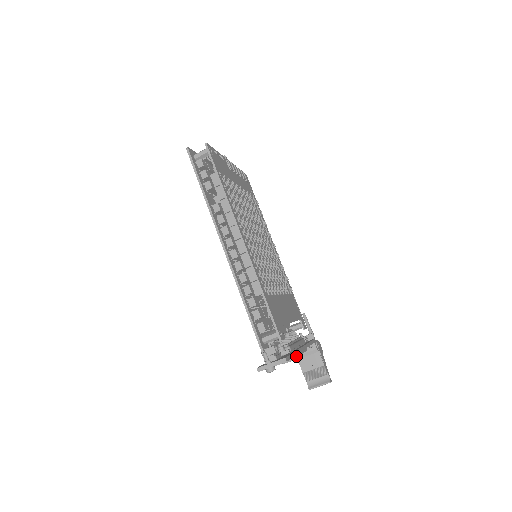
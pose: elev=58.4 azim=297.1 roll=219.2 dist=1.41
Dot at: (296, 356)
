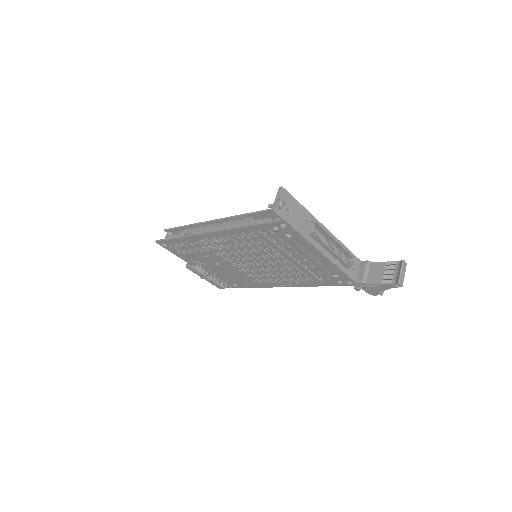
Dot at: (323, 230)
